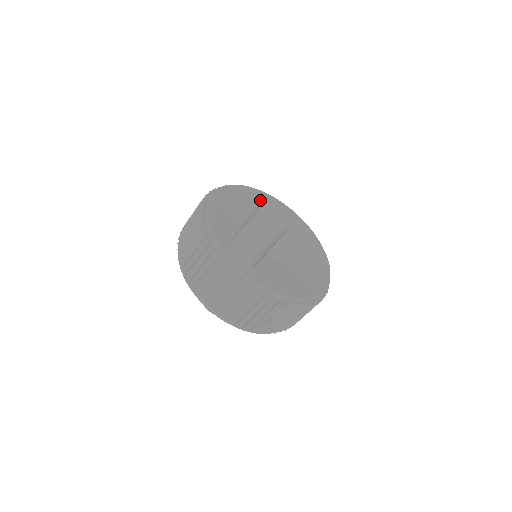
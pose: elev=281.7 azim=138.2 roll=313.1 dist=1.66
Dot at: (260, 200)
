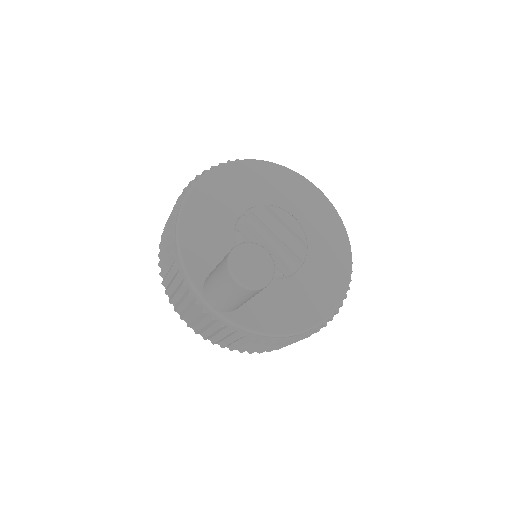
Dot at: (256, 179)
